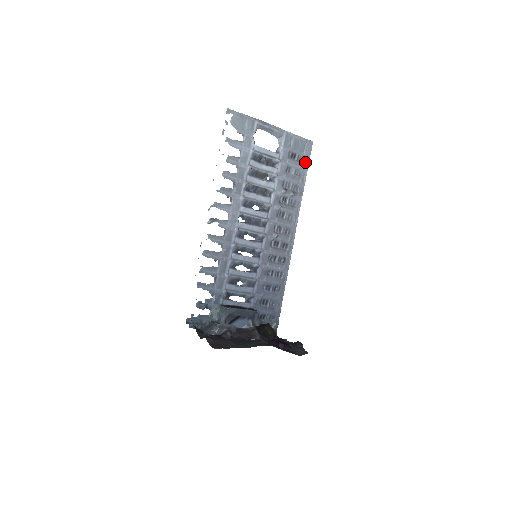
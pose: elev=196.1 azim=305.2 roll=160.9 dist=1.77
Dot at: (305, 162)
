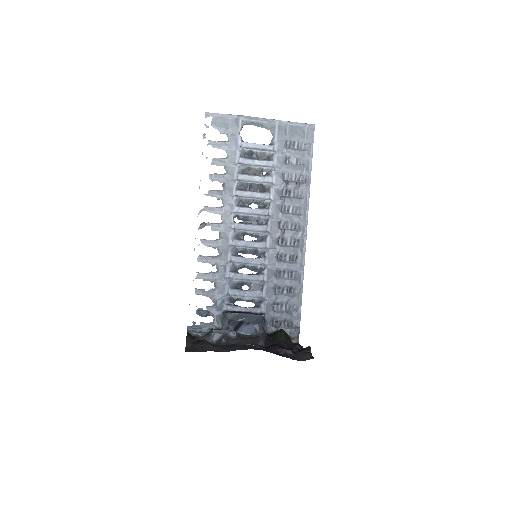
Dot at: (308, 148)
